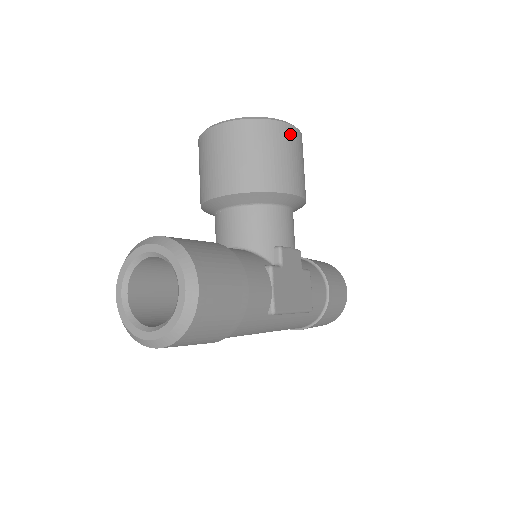
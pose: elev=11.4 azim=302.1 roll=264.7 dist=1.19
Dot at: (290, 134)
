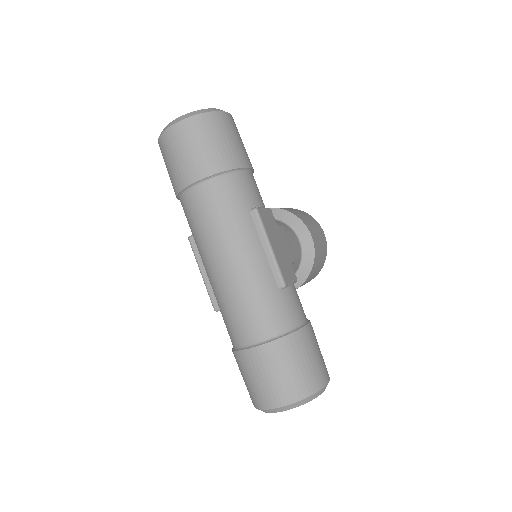
Dot at: (319, 226)
